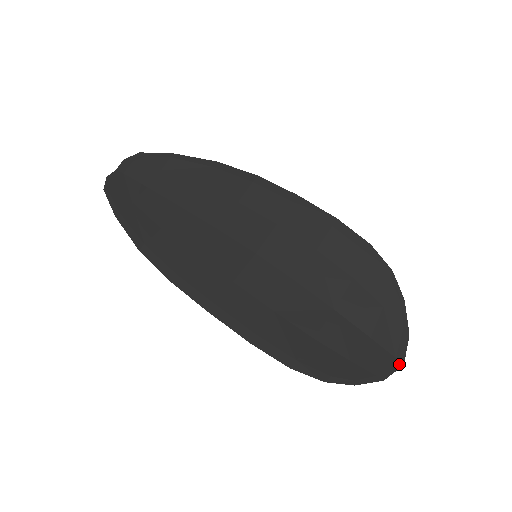
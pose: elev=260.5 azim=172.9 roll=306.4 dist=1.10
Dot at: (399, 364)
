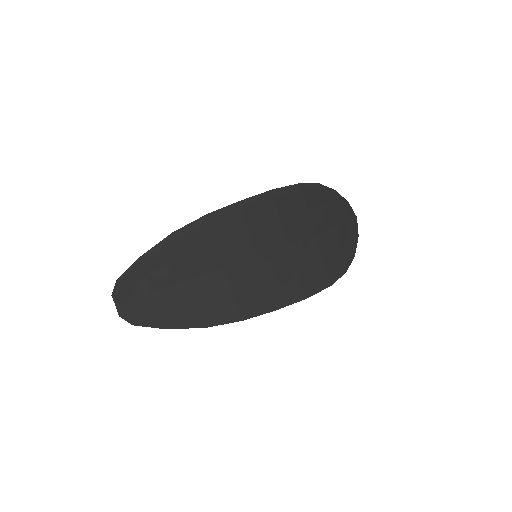
Dot at: (355, 220)
